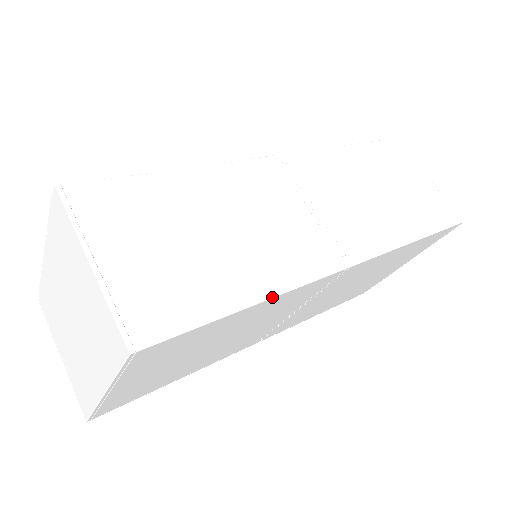
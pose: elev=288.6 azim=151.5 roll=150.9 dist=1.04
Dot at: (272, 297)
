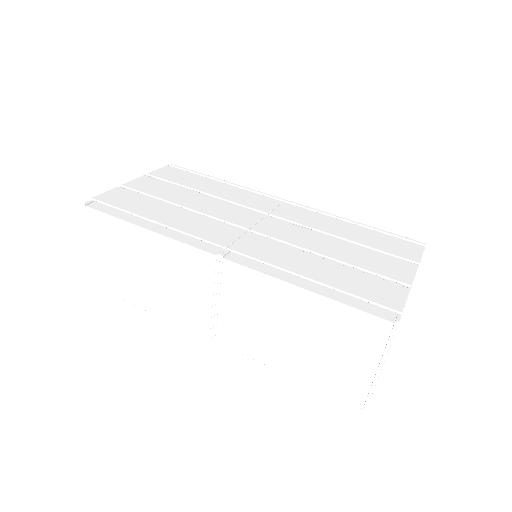
Dot at: (155, 314)
